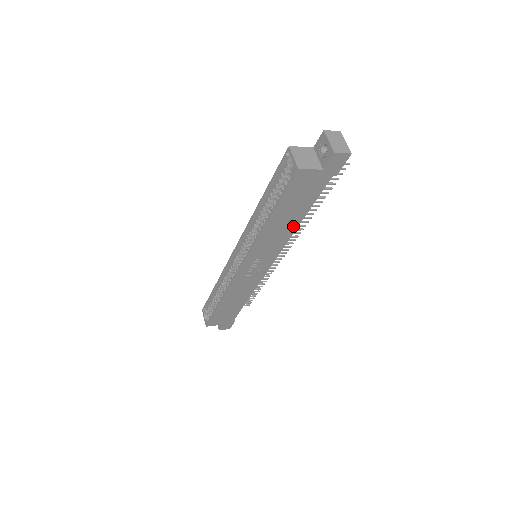
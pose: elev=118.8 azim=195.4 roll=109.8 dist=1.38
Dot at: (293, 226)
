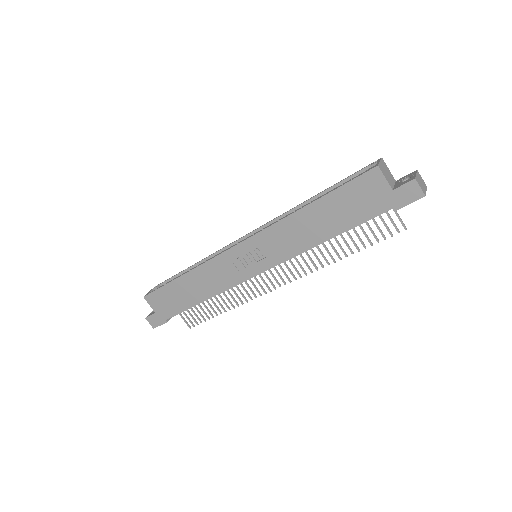
Dot at: (317, 238)
